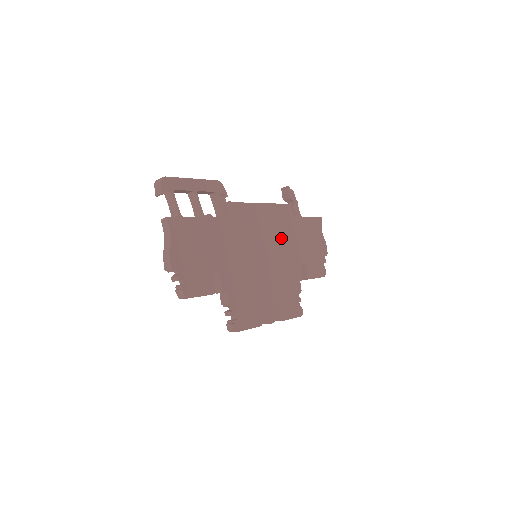
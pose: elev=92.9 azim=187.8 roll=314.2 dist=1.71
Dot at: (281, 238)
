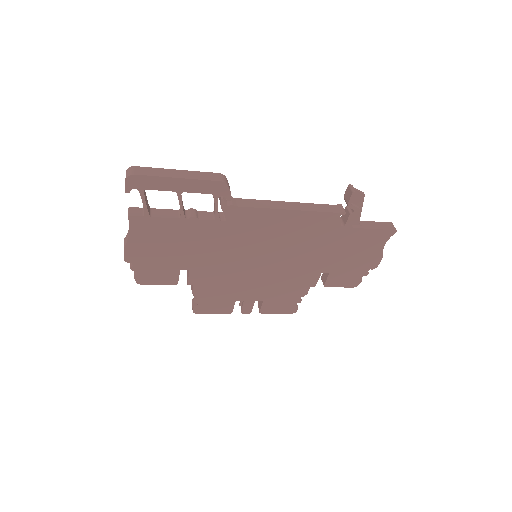
Dot at: (303, 247)
